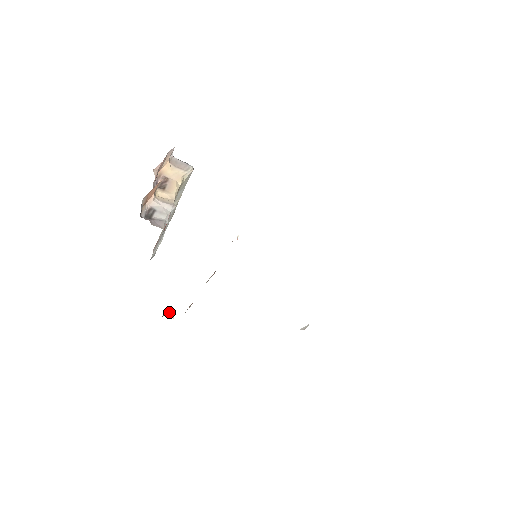
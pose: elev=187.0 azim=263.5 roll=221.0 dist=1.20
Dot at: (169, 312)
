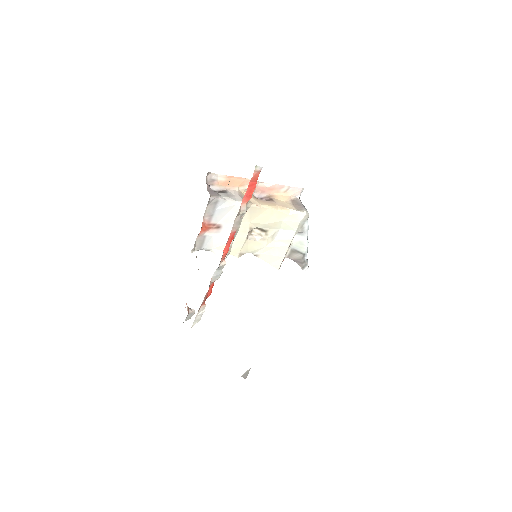
Dot at: (193, 310)
